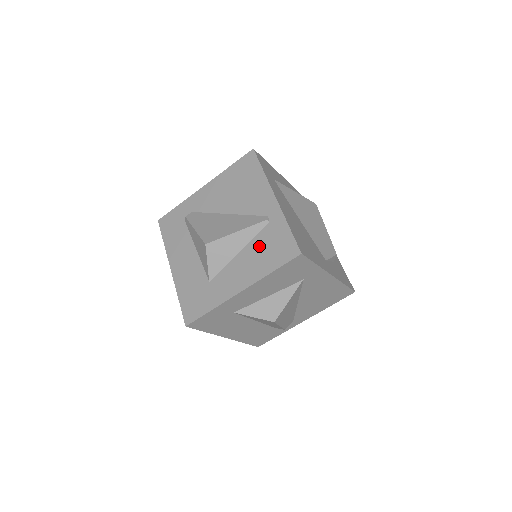
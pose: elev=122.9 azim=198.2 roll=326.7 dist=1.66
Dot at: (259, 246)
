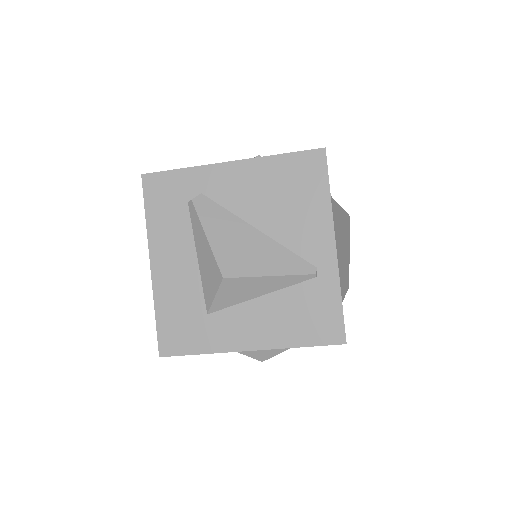
Dot at: (292, 303)
